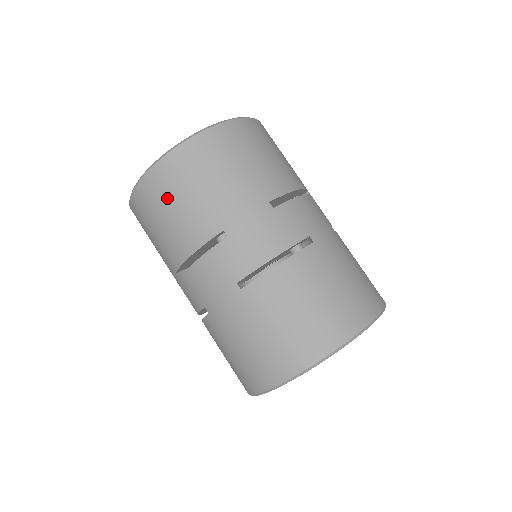
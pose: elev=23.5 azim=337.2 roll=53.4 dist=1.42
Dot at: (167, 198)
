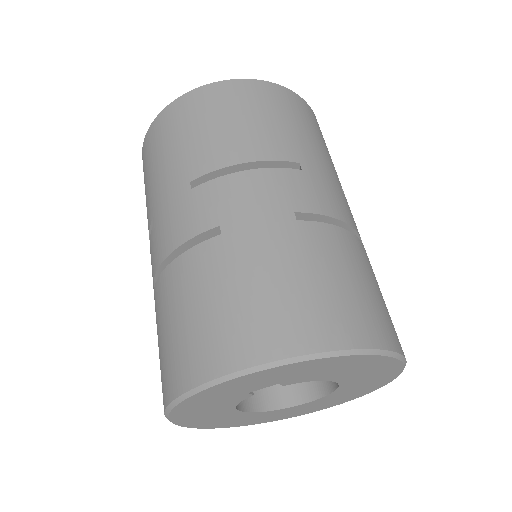
Dot at: (248, 106)
